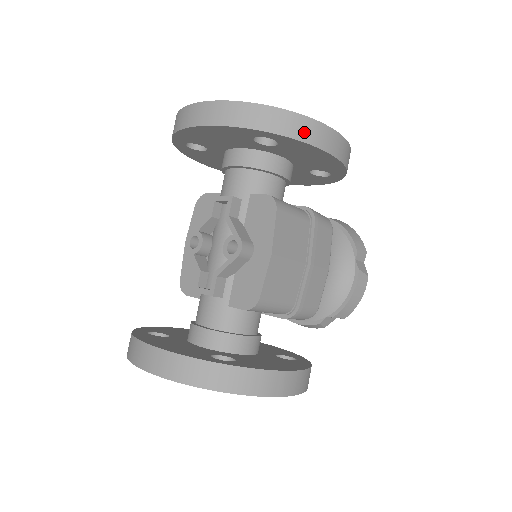
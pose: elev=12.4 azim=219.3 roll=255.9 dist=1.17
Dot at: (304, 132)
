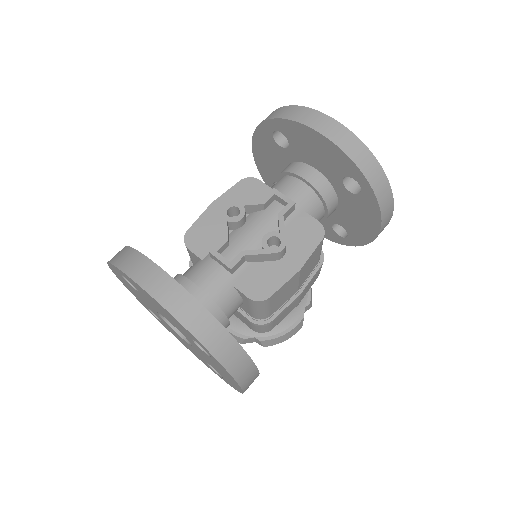
Dot at: (385, 203)
